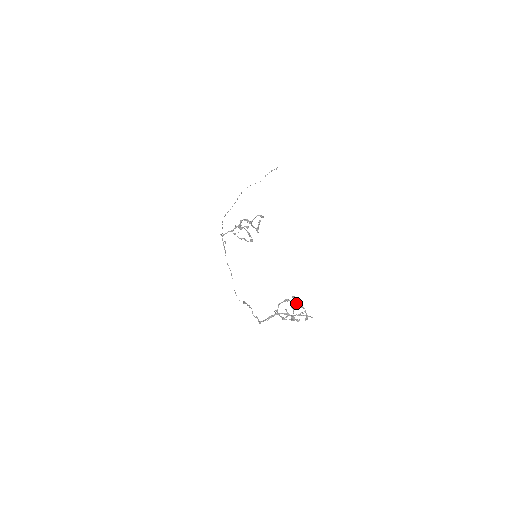
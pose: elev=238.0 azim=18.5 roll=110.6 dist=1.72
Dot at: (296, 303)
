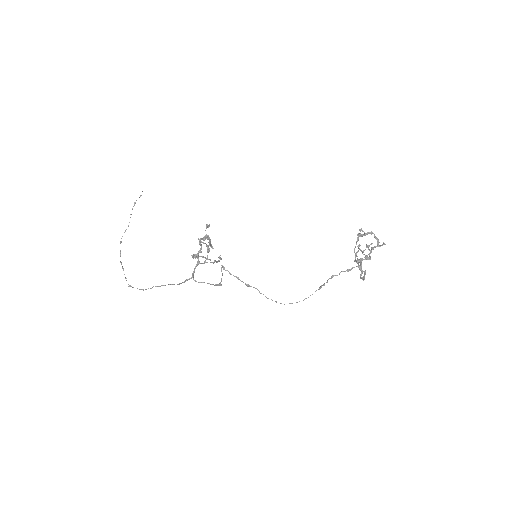
Dot at: (366, 234)
